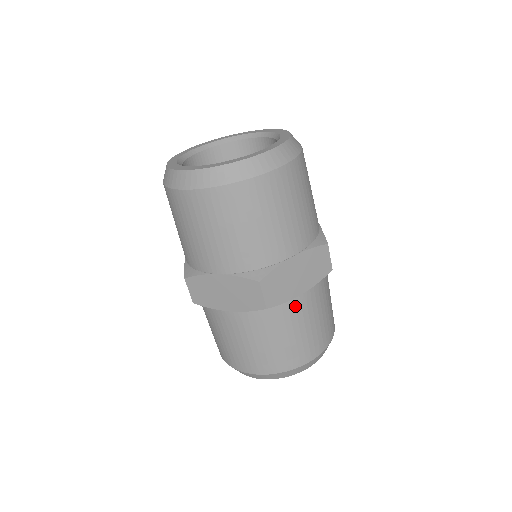
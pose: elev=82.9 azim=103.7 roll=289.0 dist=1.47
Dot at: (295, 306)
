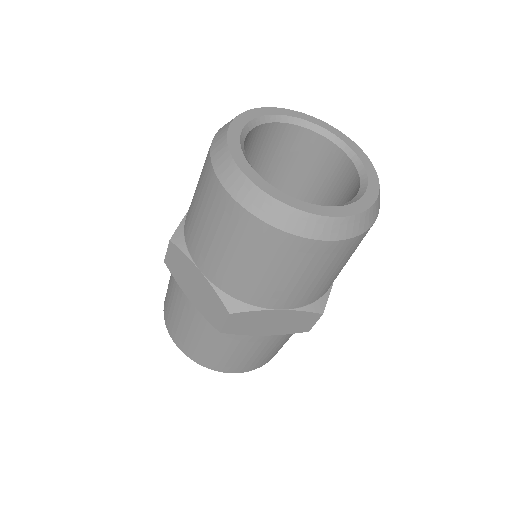
Dot at: (250, 339)
